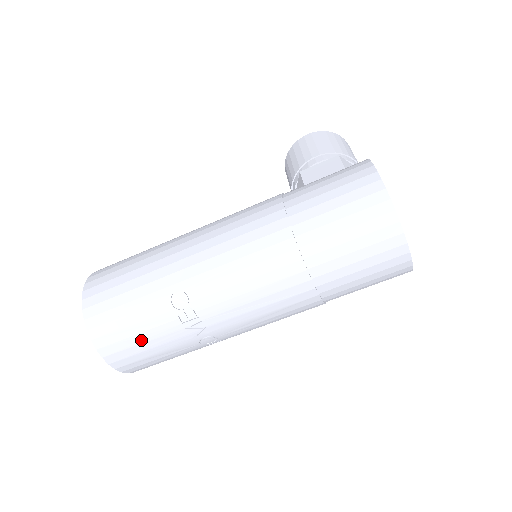
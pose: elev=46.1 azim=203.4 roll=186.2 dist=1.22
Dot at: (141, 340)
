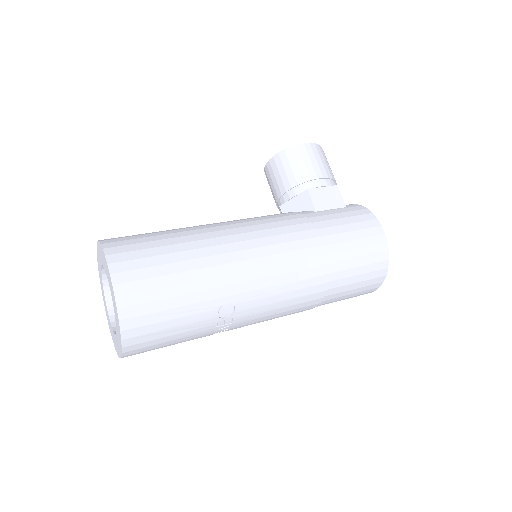
Dot at: (171, 339)
